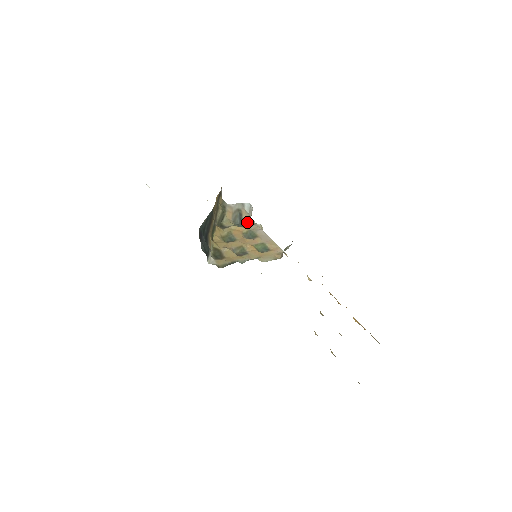
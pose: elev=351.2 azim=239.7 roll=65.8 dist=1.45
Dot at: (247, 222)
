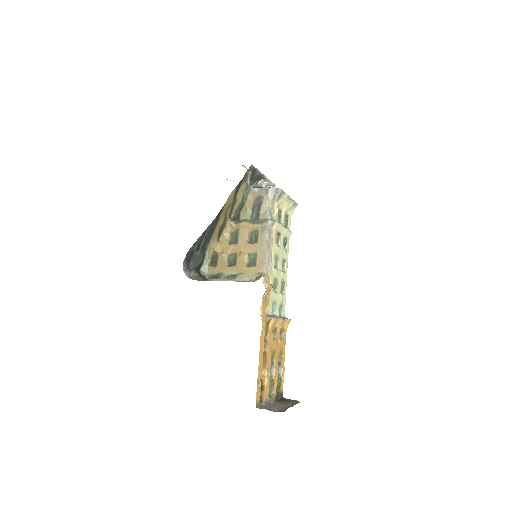
Dot at: (262, 215)
